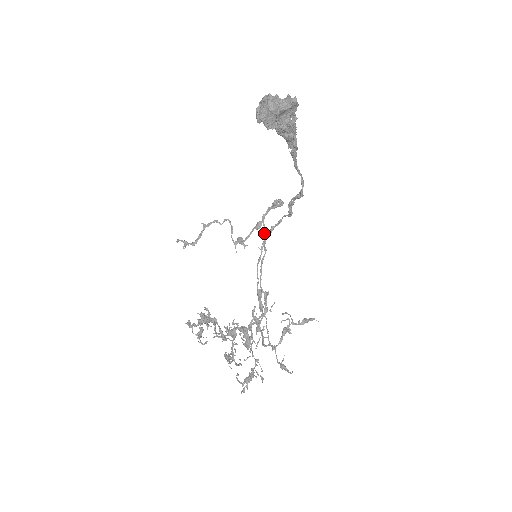
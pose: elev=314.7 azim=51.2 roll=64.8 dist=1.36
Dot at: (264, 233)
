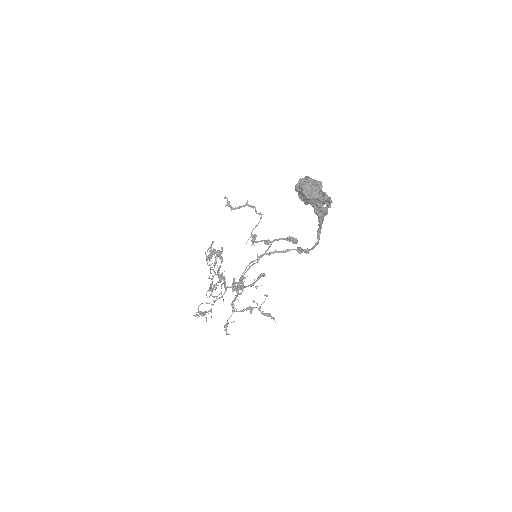
Dot at: (267, 250)
